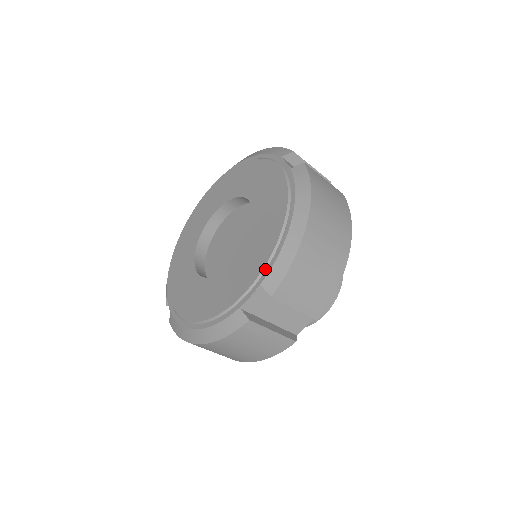
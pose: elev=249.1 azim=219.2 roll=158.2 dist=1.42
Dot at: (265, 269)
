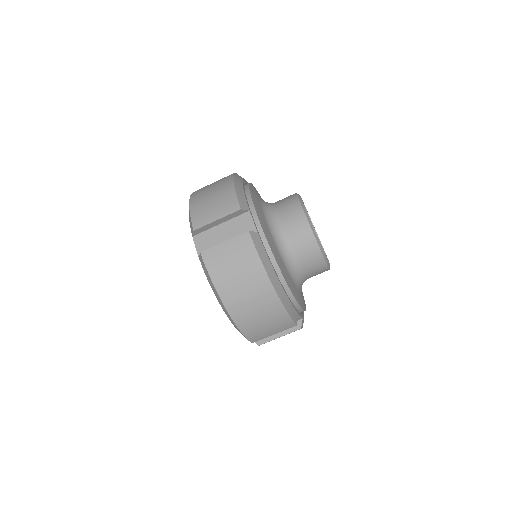
Dot at: occluded
